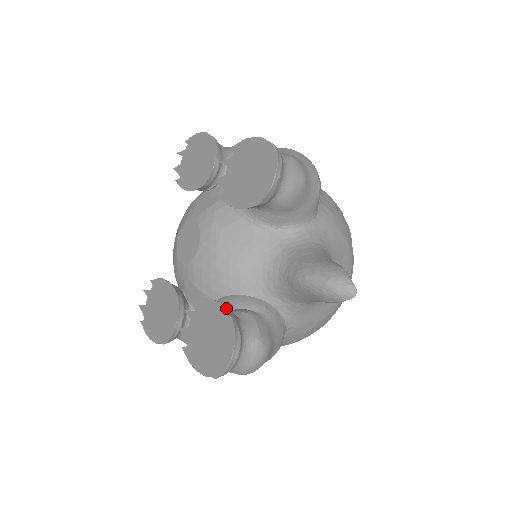
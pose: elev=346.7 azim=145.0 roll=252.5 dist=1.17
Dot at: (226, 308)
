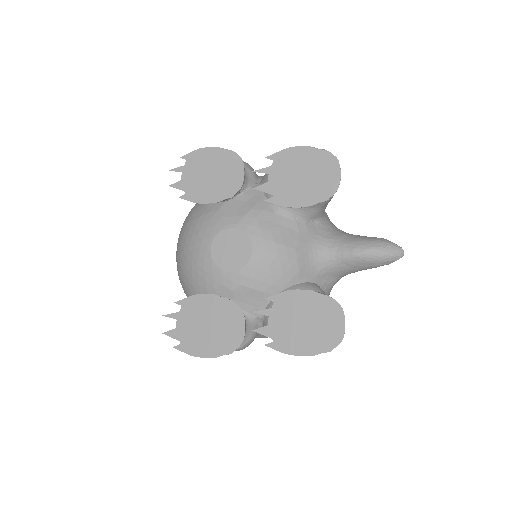
Dot at: (315, 292)
